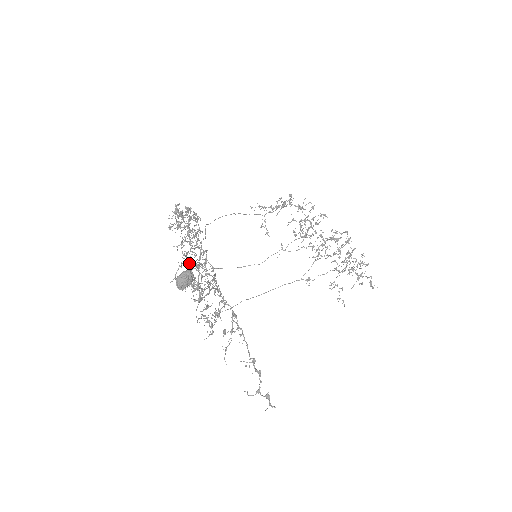
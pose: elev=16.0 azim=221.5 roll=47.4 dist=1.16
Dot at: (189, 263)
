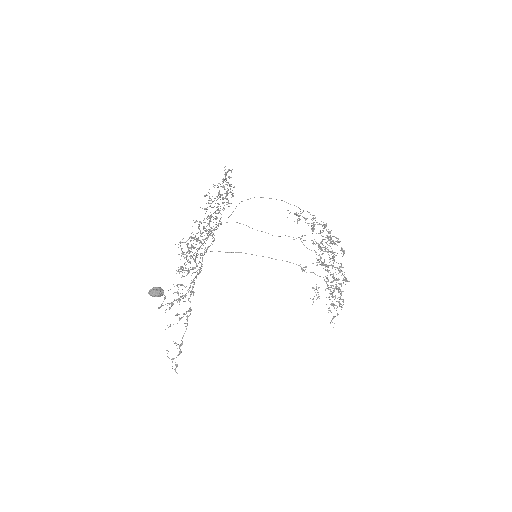
Dot at: (196, 239)
